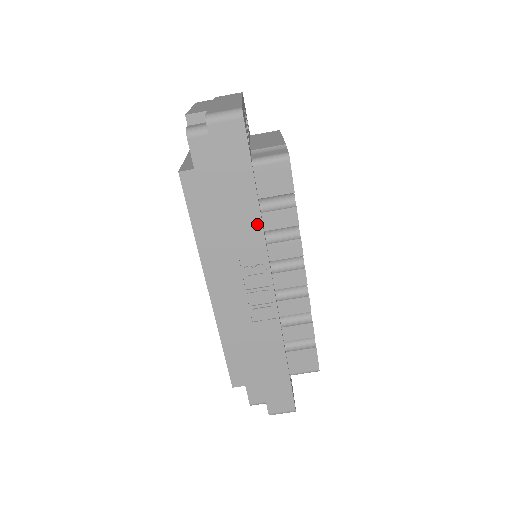
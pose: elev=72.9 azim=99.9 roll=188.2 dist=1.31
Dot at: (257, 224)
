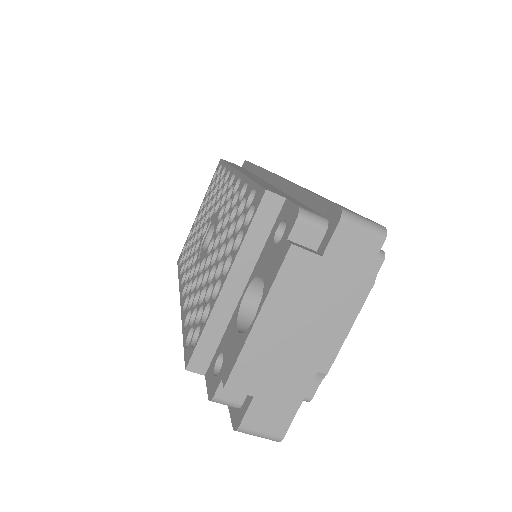
Dot at: occluded
